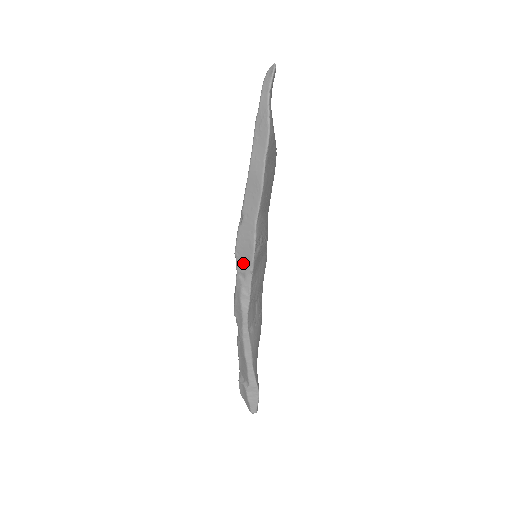
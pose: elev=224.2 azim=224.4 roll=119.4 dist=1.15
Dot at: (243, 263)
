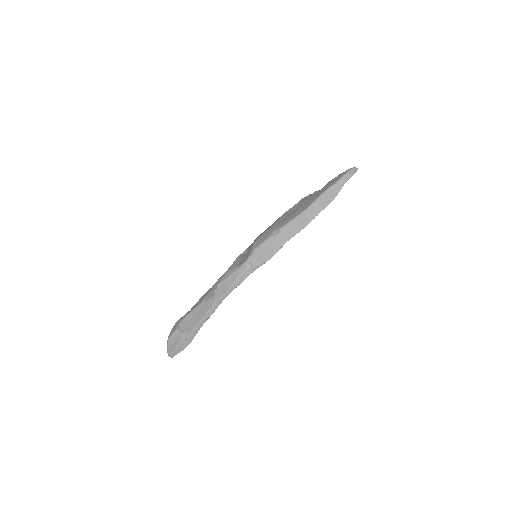
Dot at: (257, 258)
